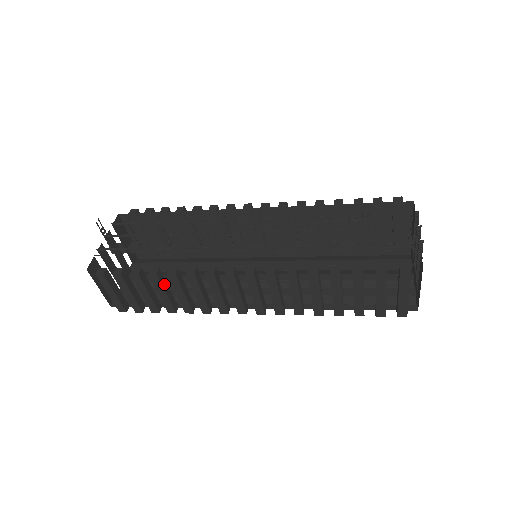
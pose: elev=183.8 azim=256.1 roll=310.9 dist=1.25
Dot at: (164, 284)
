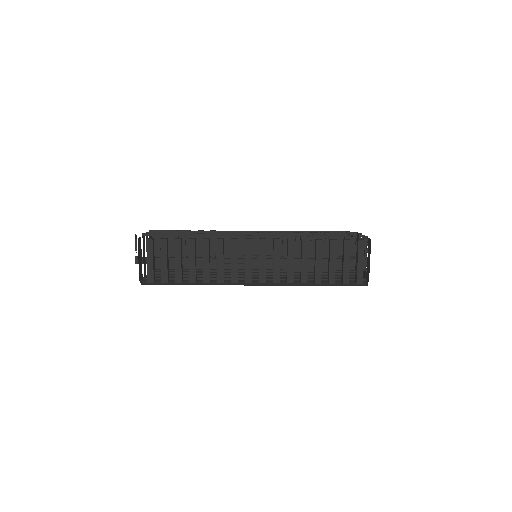
Dot at: (195, 252)
